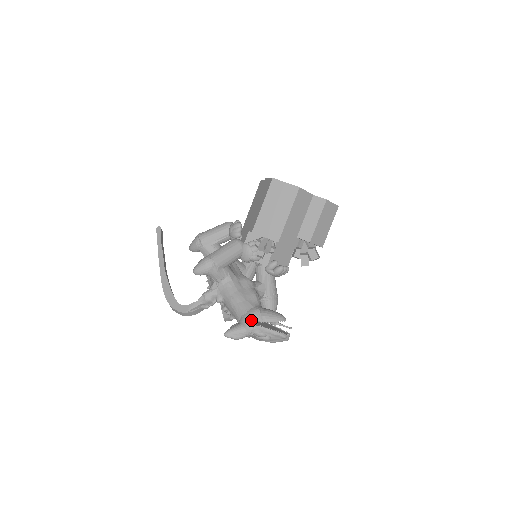
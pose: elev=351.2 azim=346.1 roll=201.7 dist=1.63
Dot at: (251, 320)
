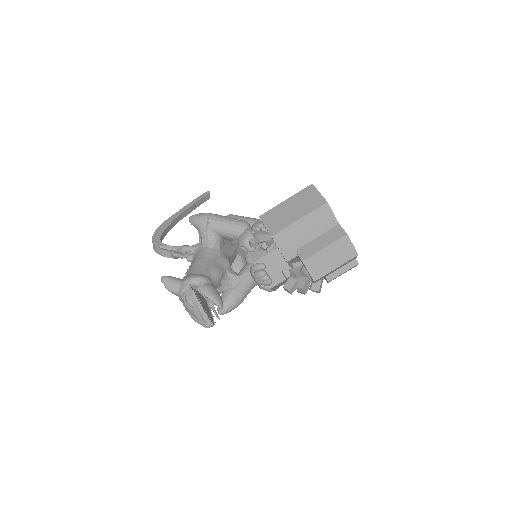
Dot at: (191, 280)
